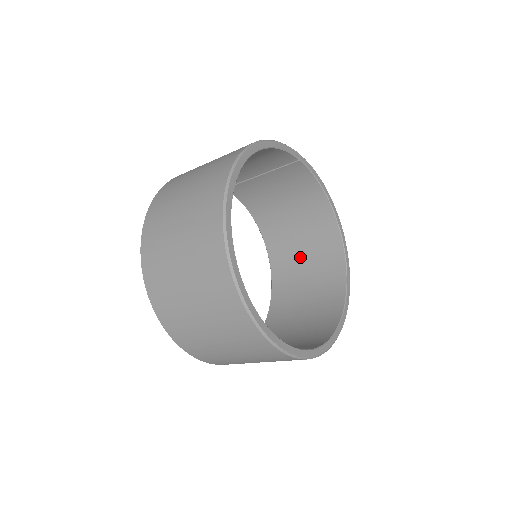
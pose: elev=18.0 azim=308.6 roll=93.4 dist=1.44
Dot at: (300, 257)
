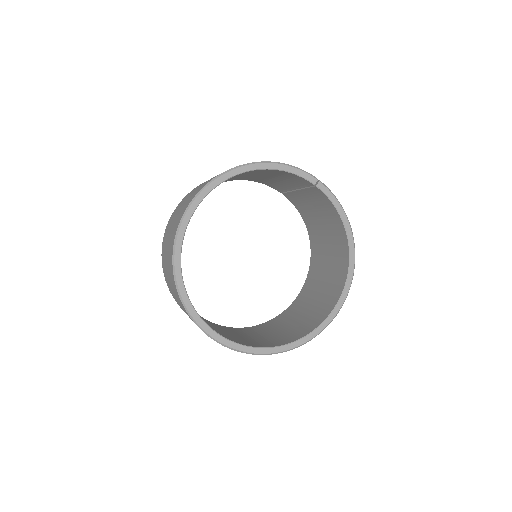
Dot at: (323, 274)
